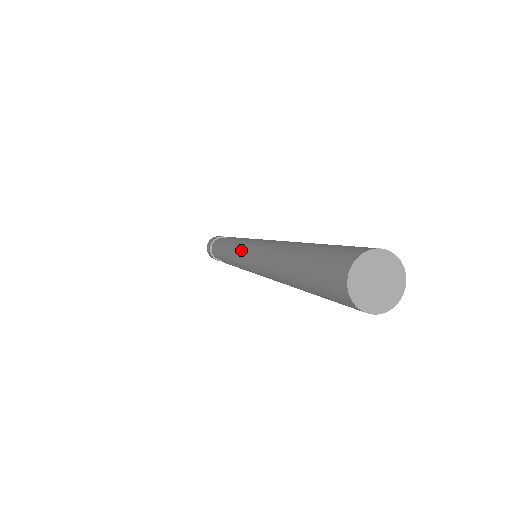
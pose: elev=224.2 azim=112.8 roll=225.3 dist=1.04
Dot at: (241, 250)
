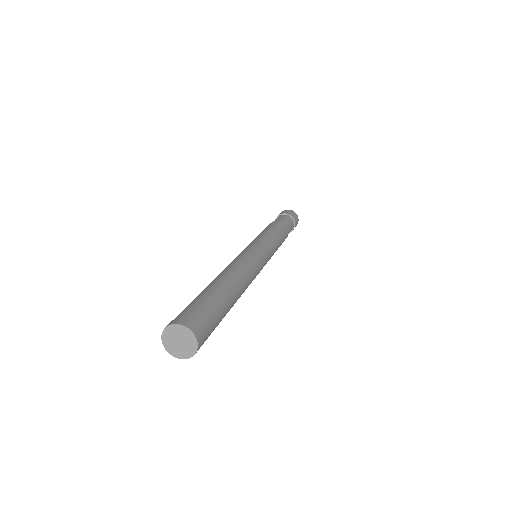
Dot at: occluded
